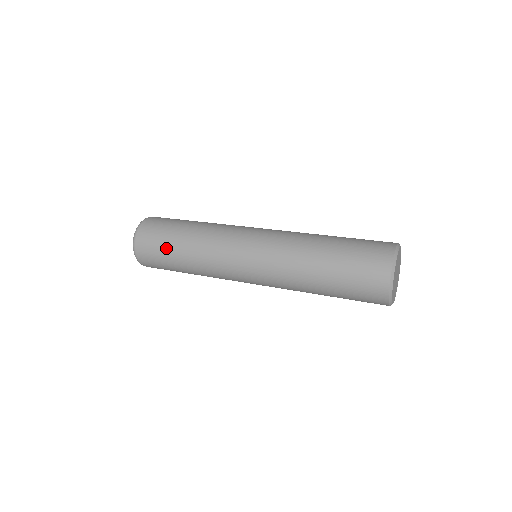
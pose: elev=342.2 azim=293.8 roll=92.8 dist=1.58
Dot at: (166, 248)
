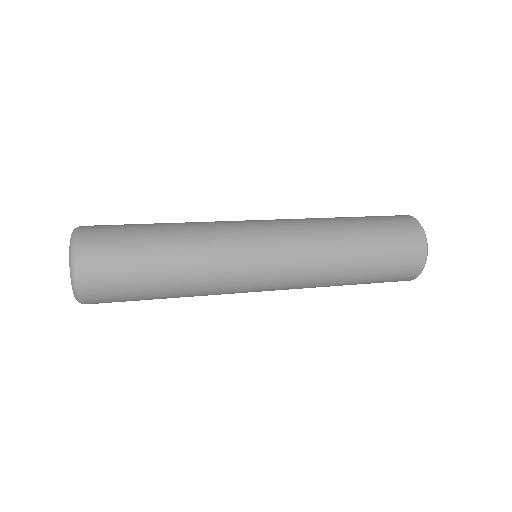
Dot at: (138, 229)
